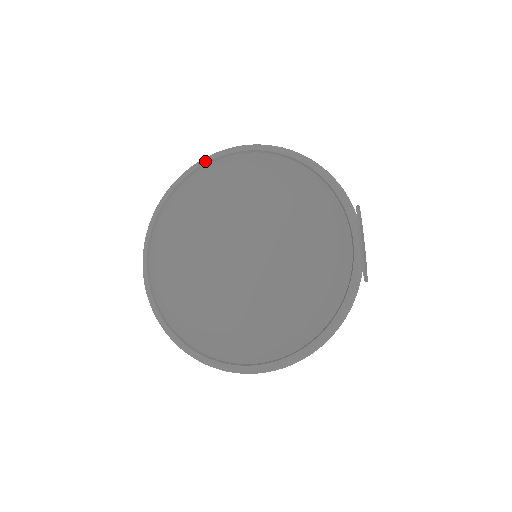
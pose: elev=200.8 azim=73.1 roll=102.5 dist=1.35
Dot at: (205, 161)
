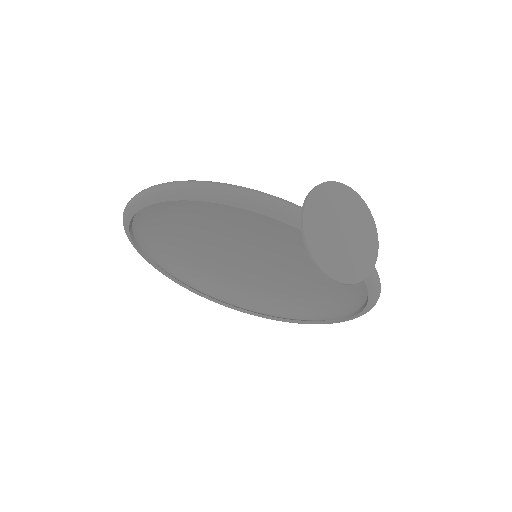
Dot at: (127, 225)
